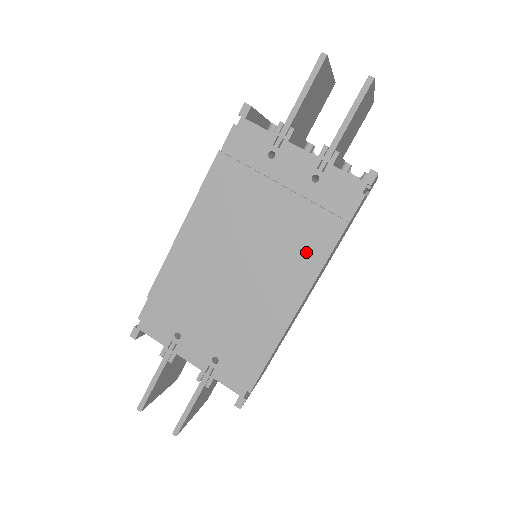
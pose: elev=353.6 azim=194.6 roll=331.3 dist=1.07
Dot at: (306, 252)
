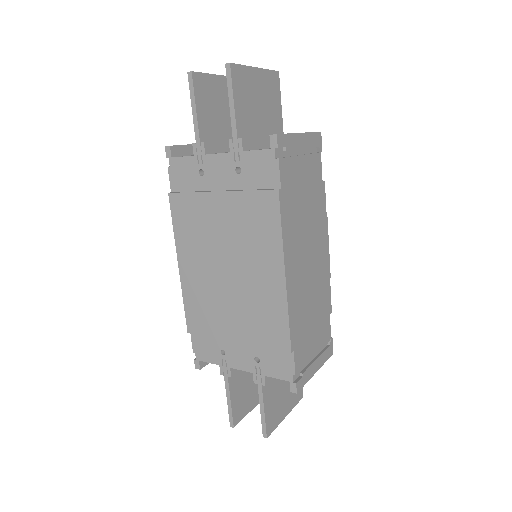
Dot at: (264, 234)
